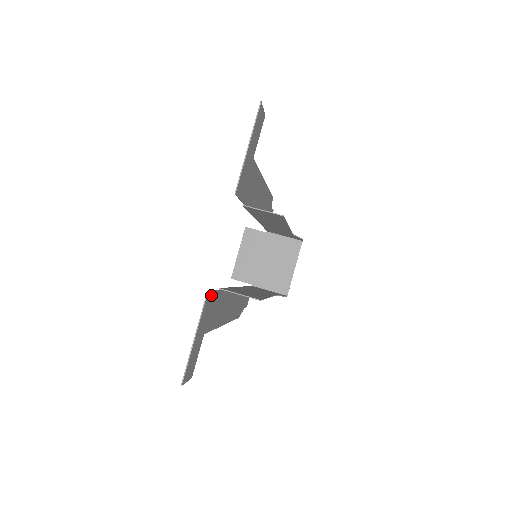
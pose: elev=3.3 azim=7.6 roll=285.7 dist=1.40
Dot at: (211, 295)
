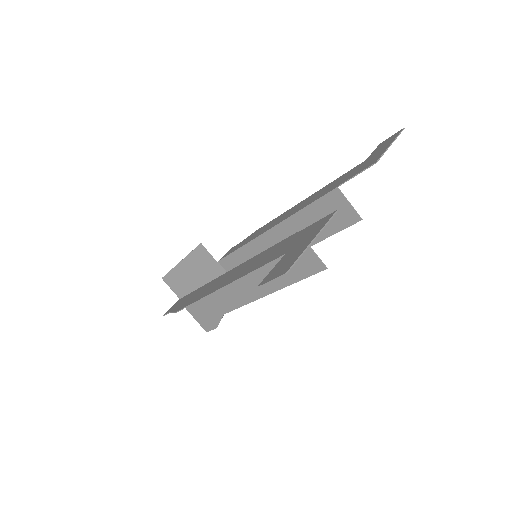
Dot at: (320, 221)
